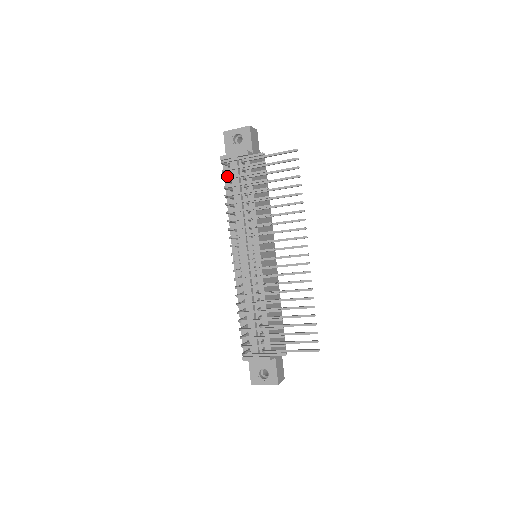
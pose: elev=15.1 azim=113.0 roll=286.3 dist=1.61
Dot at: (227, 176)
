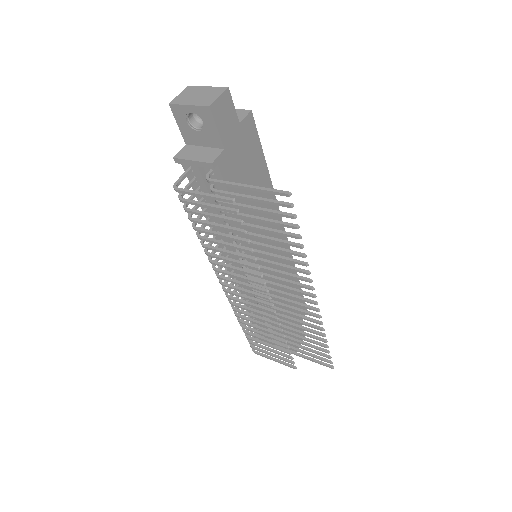
Dot at: (192, 180)
